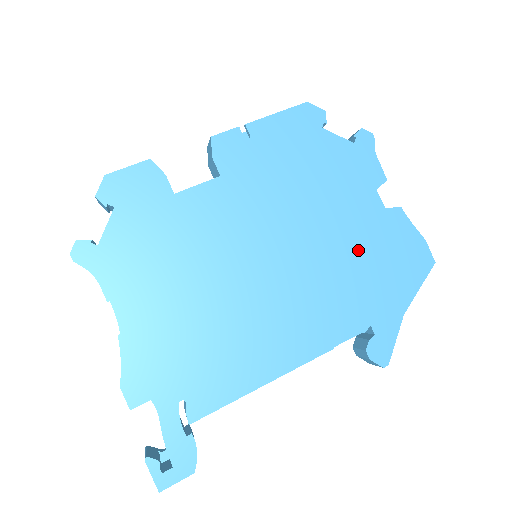
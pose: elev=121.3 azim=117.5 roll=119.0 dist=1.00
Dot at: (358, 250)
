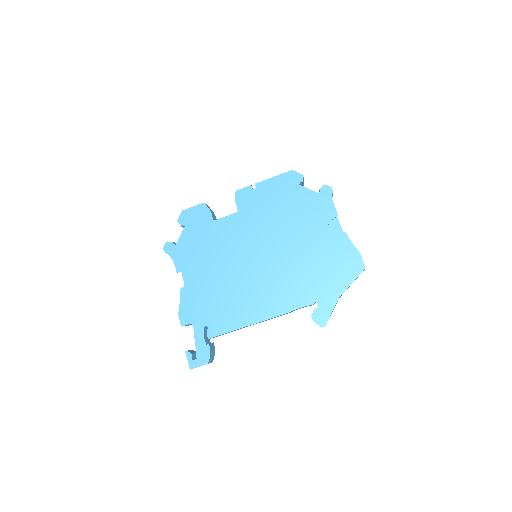
Dot at: (313, 256)
